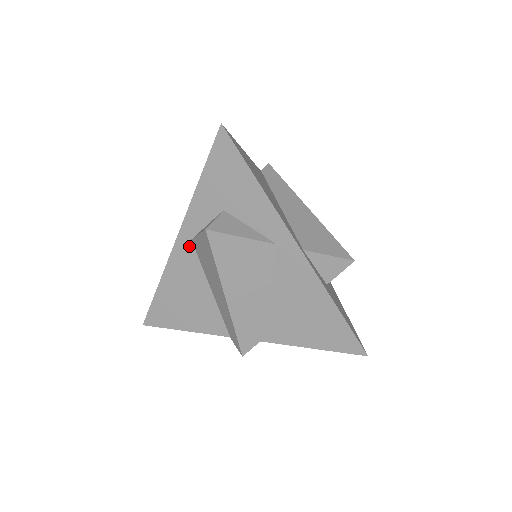
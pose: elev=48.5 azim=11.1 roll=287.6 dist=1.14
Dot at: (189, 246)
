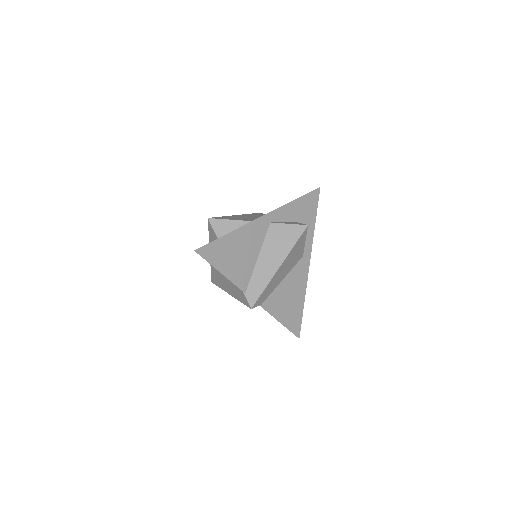
Dot at: (267, 225)
